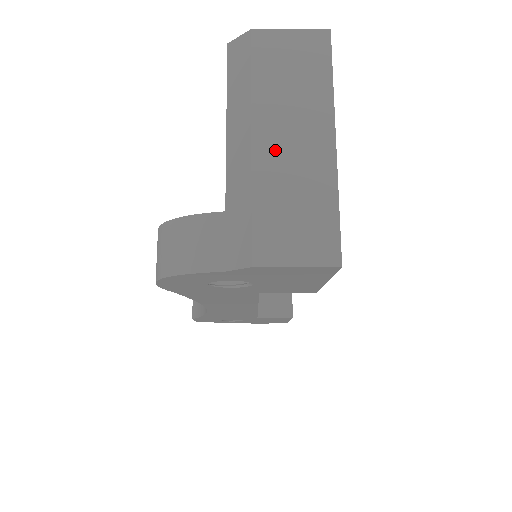
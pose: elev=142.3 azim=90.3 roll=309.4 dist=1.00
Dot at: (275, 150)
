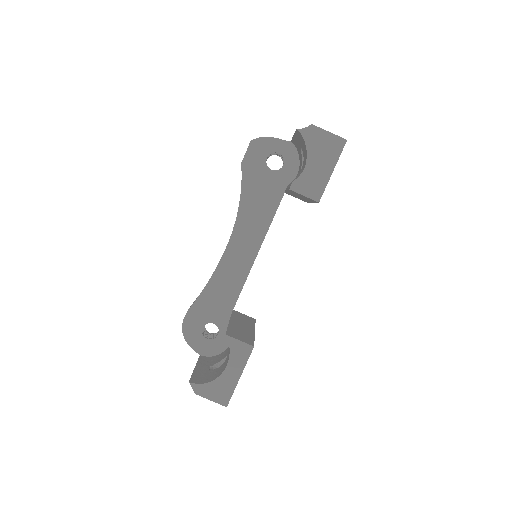
Dot at: occluded
